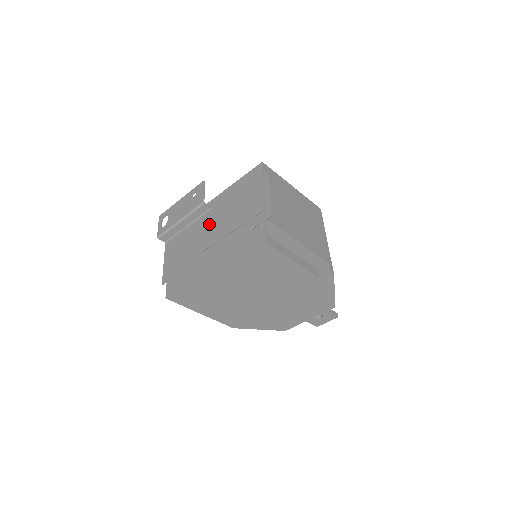
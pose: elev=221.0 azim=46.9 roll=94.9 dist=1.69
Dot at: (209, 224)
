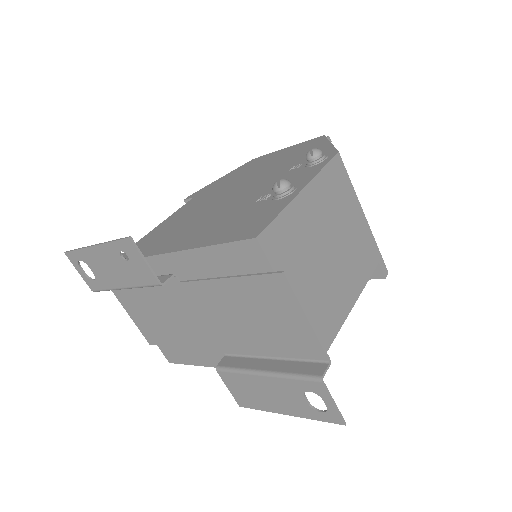
Dot at: (188, 303)
